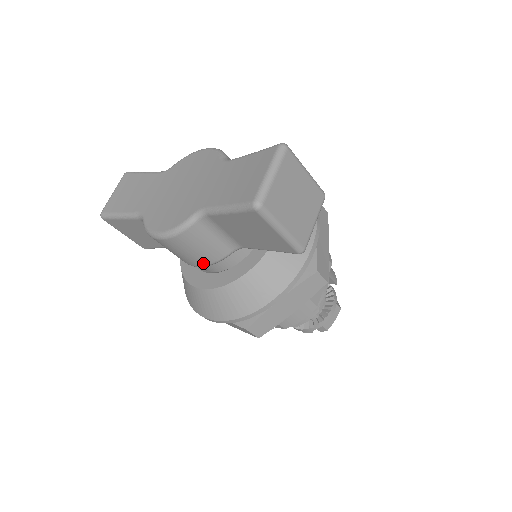
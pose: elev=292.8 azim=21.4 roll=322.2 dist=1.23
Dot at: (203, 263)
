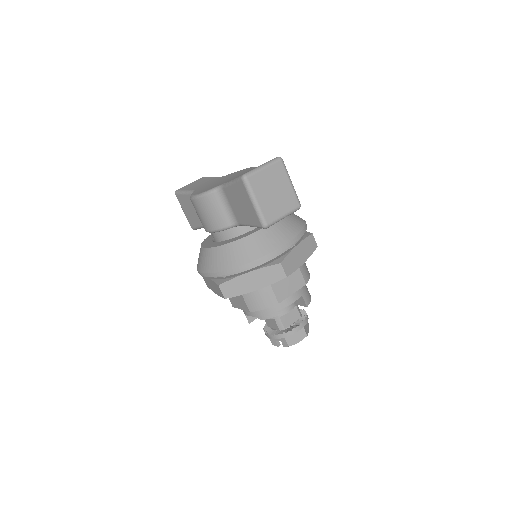
Dot at: (212, 228)
